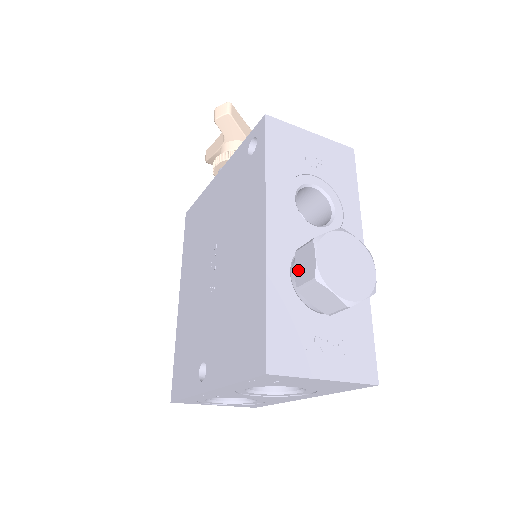
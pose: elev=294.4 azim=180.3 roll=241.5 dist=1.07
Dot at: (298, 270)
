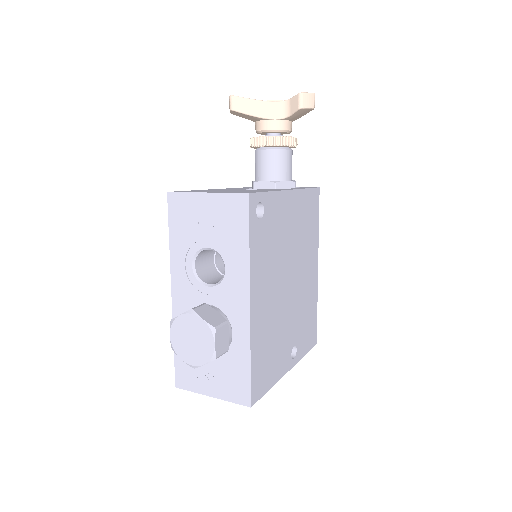
Dot at: occluded
